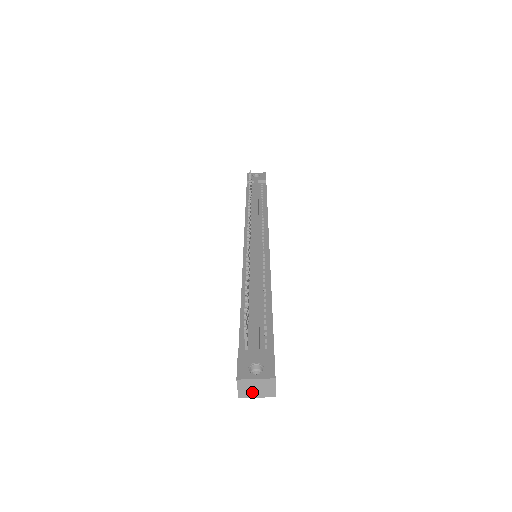
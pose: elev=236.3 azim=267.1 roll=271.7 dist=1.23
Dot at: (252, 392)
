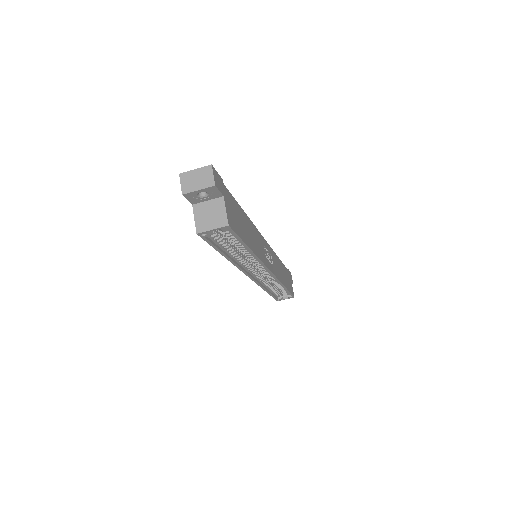
Dot at: (193, 186)
